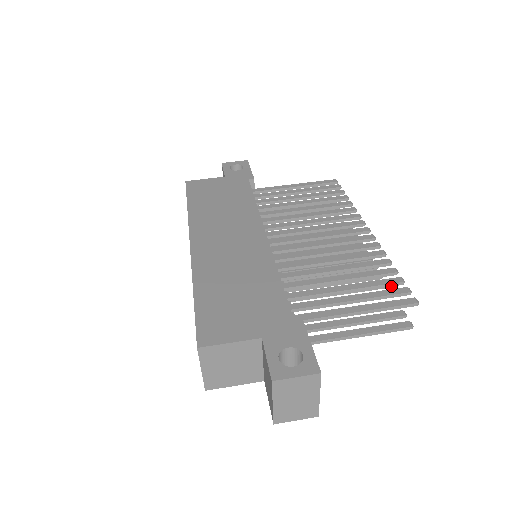
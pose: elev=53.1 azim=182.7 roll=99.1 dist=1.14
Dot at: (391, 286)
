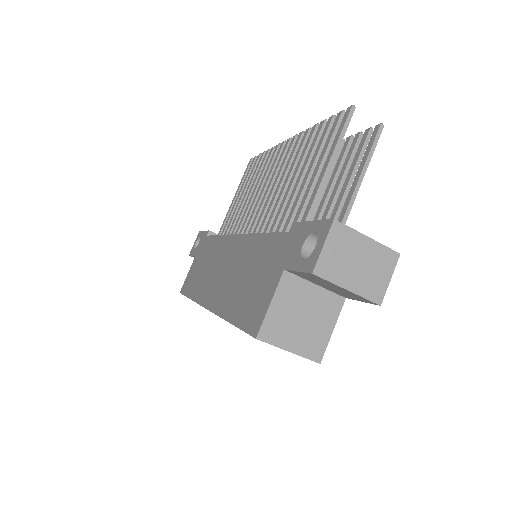
Dot at: occluded
